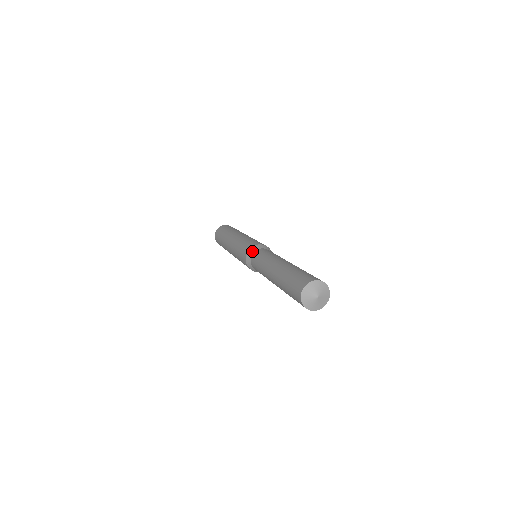
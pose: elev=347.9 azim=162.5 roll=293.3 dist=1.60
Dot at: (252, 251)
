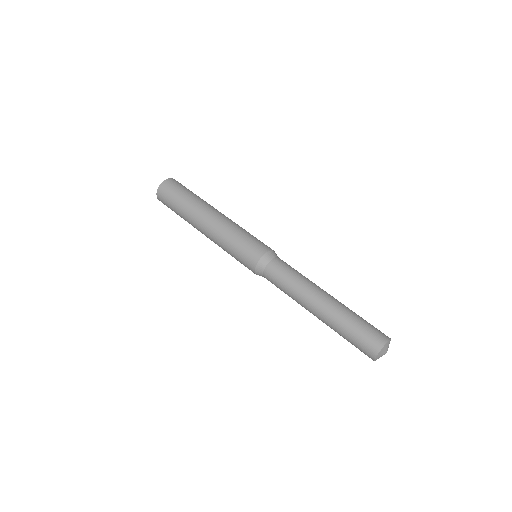
Dot at: (267, 259)
